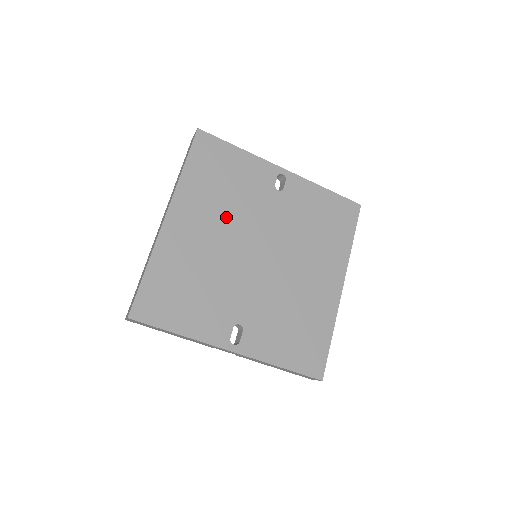
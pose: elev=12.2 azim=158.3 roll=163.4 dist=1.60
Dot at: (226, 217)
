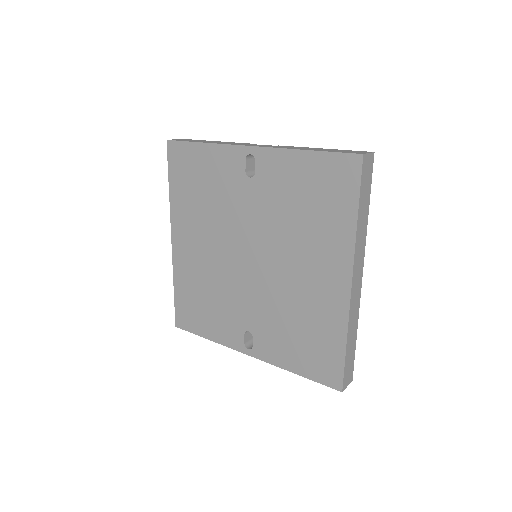
Dot at: (212, 227)
